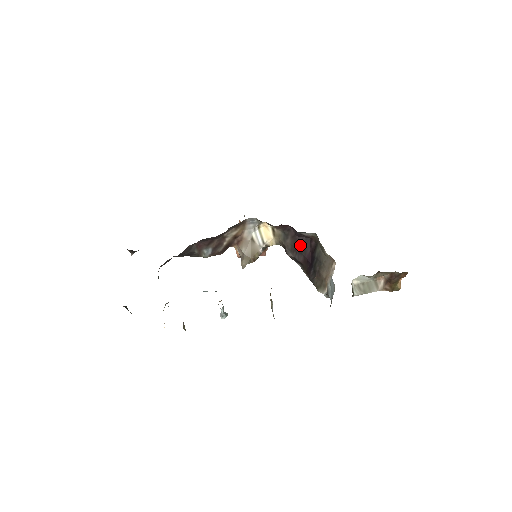
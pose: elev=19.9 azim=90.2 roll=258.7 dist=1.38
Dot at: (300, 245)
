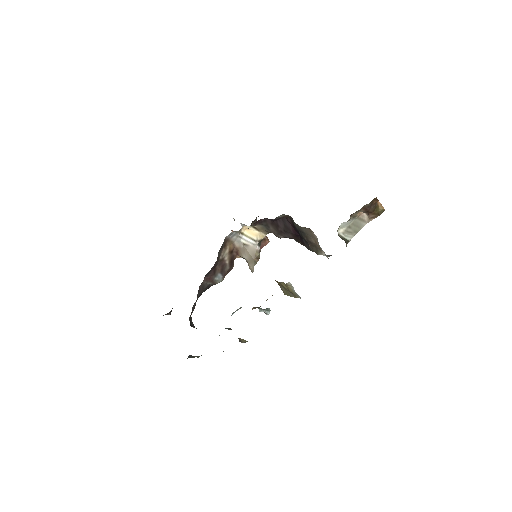
Dot at: (282, 226)
